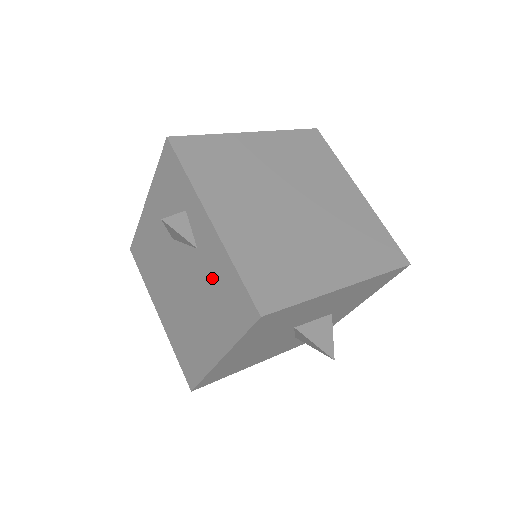
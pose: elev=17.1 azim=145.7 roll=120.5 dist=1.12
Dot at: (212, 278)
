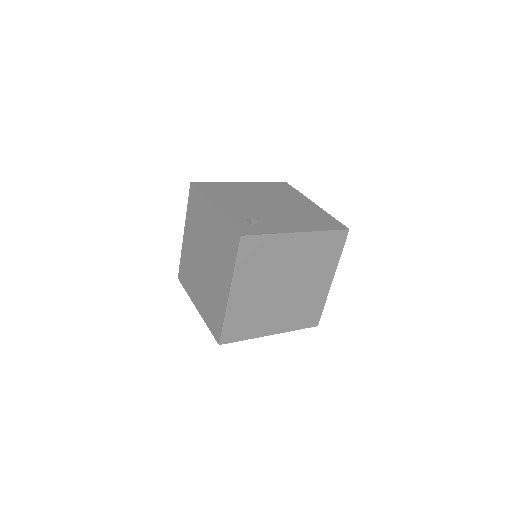
Dot at: occluded
